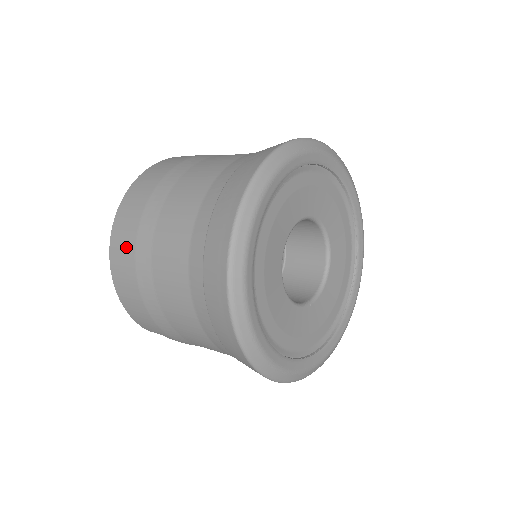
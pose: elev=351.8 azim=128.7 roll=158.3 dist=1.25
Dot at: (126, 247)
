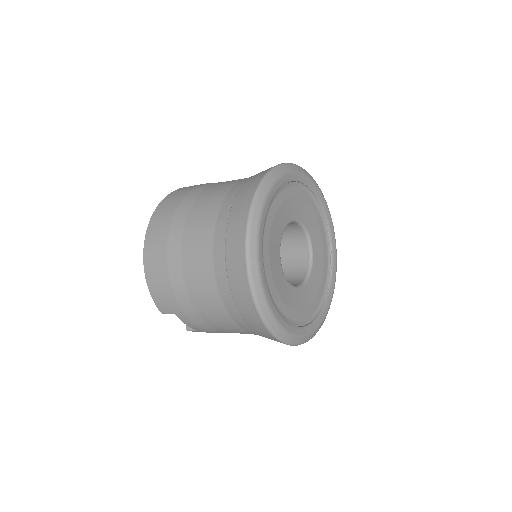
Dot at: (161, 232)
